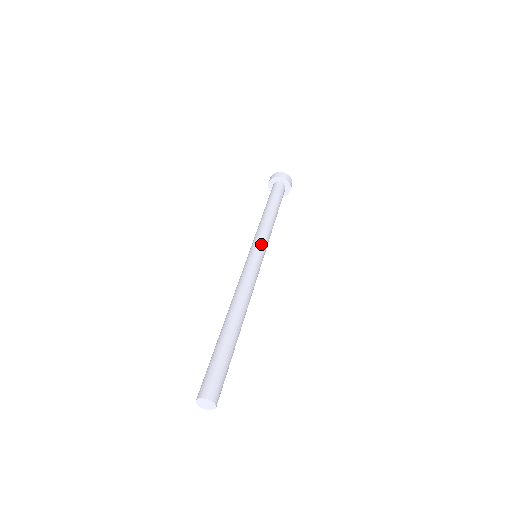
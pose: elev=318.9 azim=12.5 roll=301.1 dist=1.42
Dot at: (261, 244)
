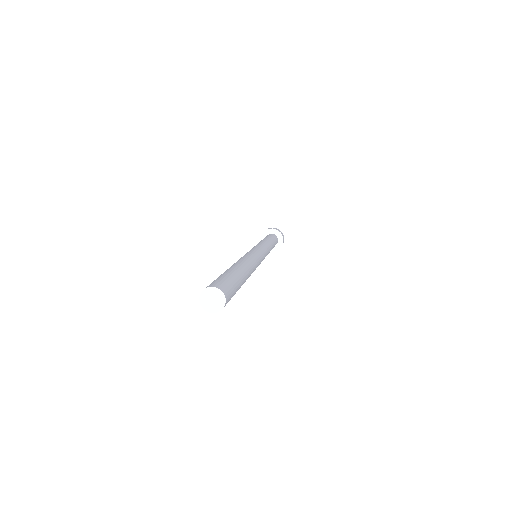
Dot at: occluded
